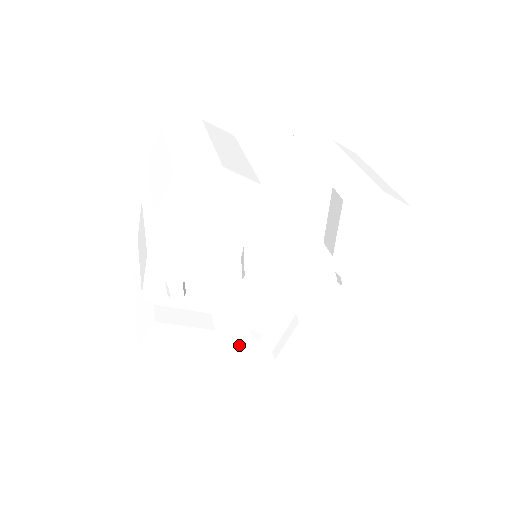
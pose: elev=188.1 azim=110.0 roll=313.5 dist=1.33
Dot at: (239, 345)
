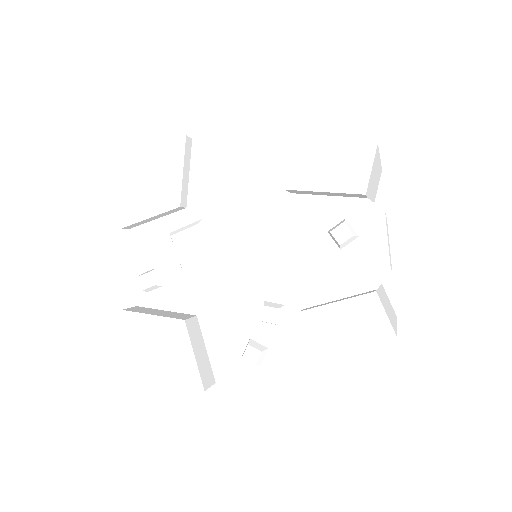
Dot at: (245, 368)
